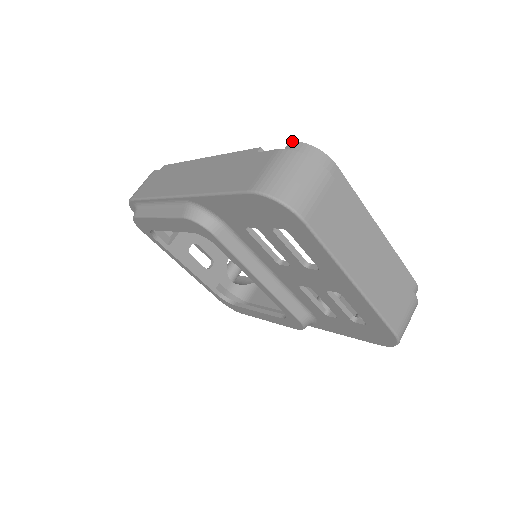
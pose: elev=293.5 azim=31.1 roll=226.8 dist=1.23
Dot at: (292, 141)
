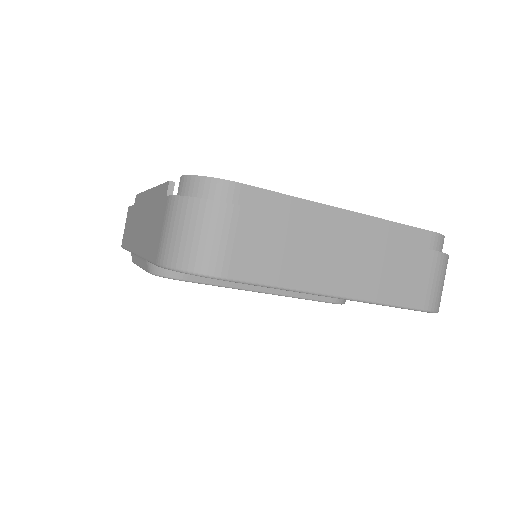
Dot at: occluded
